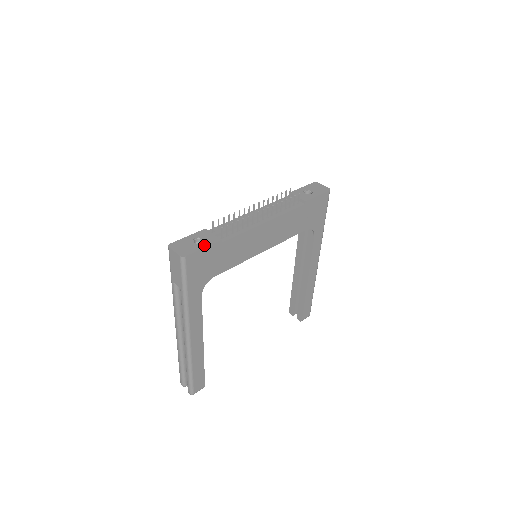
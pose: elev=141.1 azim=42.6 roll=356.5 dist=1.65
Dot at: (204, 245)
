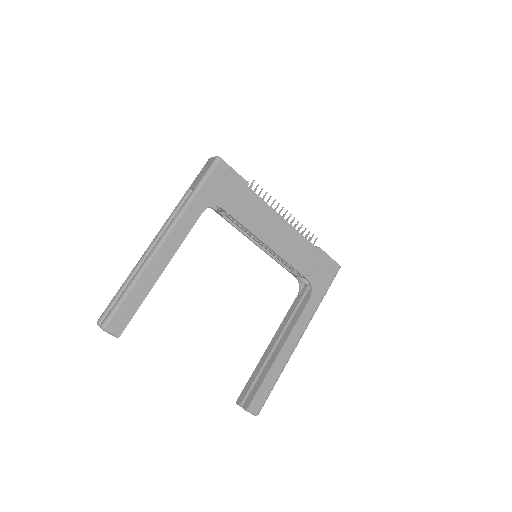
Dot at: (236, 172)
